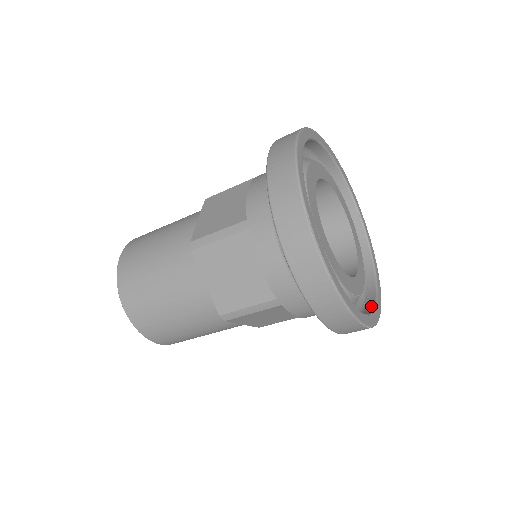
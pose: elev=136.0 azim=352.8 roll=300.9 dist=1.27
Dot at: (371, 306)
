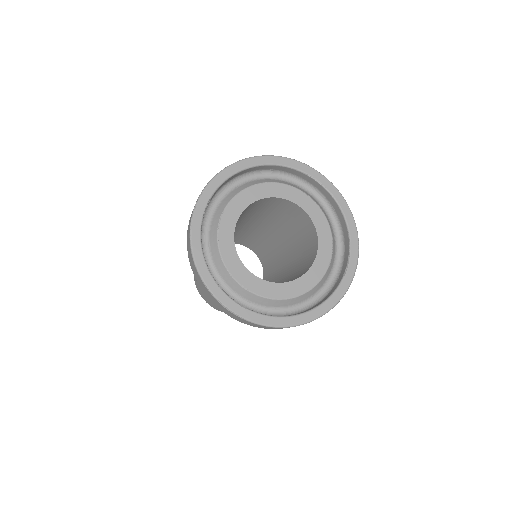
Dot at: (270, 315)
